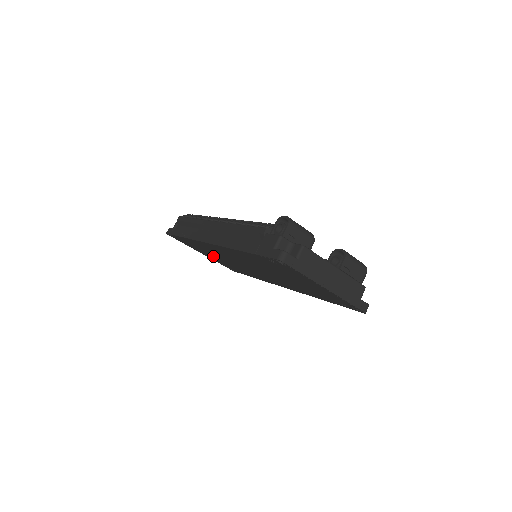
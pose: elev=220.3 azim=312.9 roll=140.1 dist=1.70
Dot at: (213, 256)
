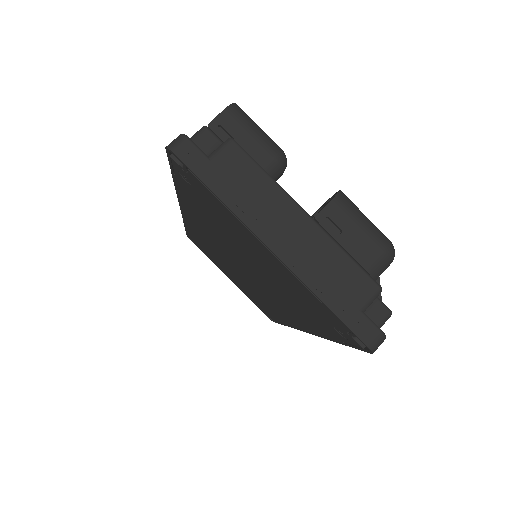
Dot at: (231, 275)
